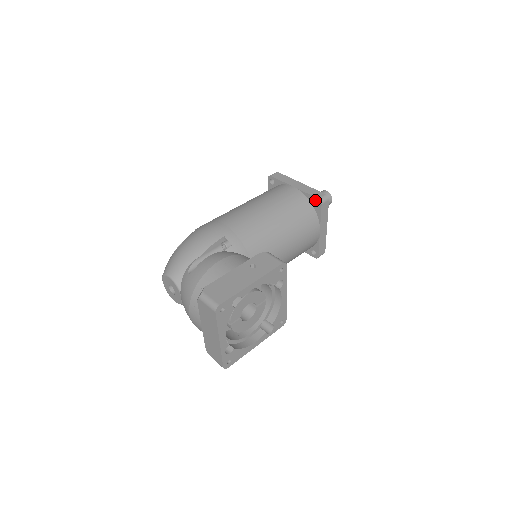
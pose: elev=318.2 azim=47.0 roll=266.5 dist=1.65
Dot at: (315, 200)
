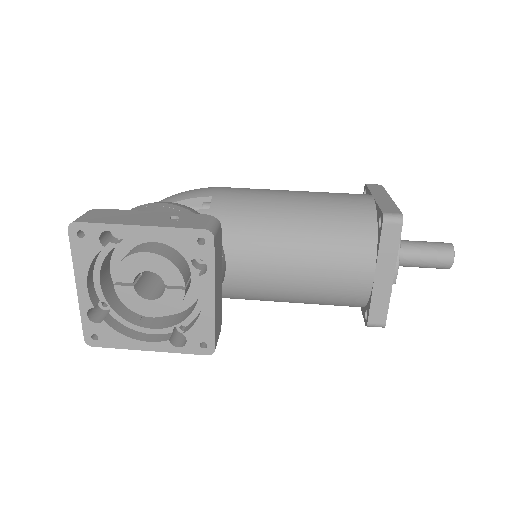
Dot at: occluded
